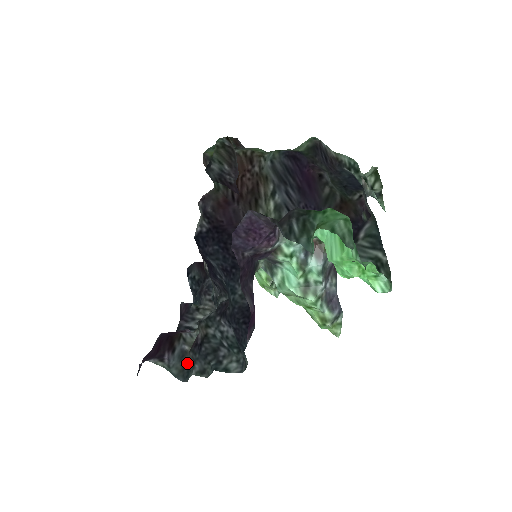
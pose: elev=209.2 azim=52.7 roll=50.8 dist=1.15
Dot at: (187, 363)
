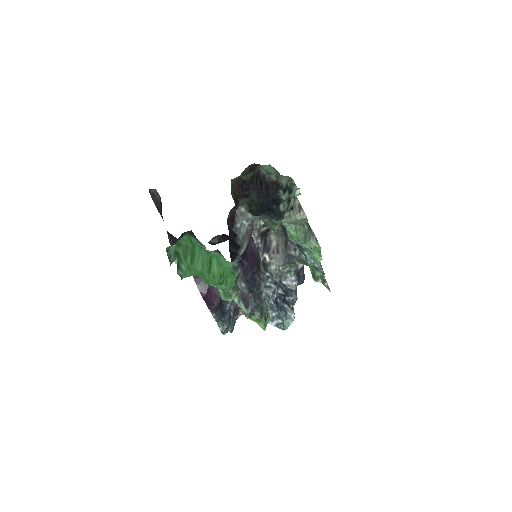
Dot at: (235, 322)
